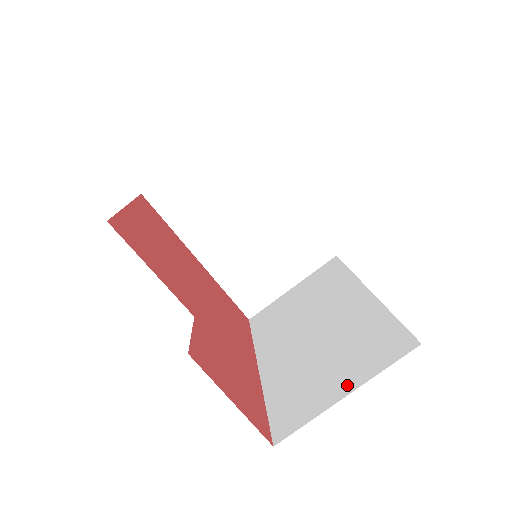
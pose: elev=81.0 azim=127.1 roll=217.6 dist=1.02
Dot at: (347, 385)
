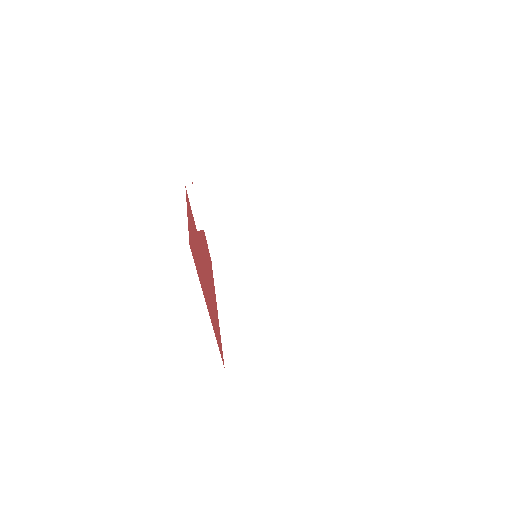
Dot at: occluded
